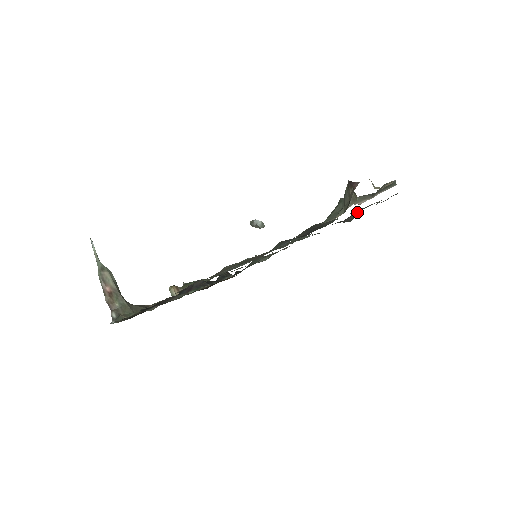
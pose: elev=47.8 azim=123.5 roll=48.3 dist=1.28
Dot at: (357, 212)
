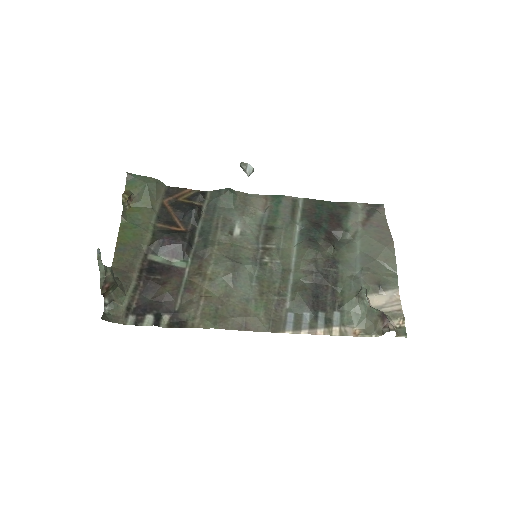
Dot at: (348, 238)
